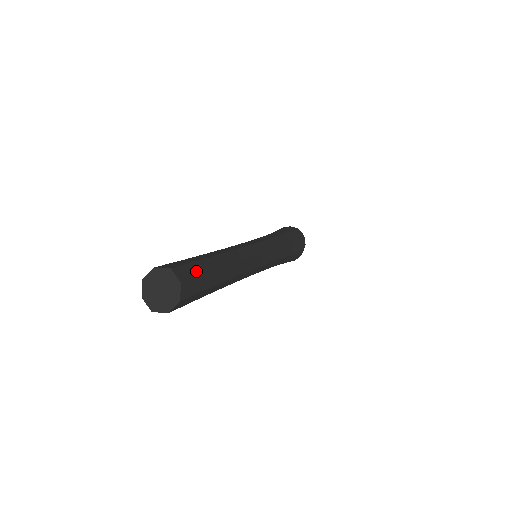
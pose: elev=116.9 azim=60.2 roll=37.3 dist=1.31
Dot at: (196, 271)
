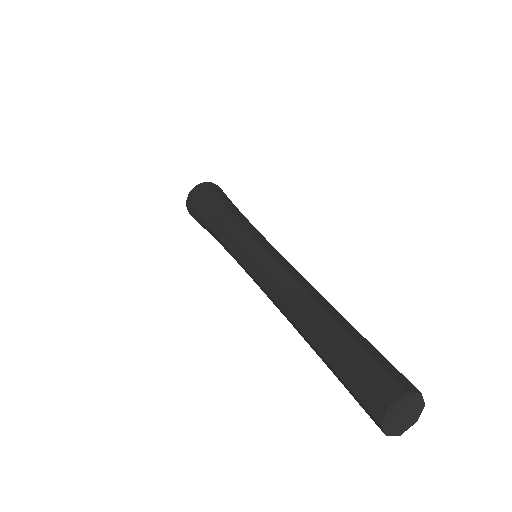
Dot at: (383, 360)
